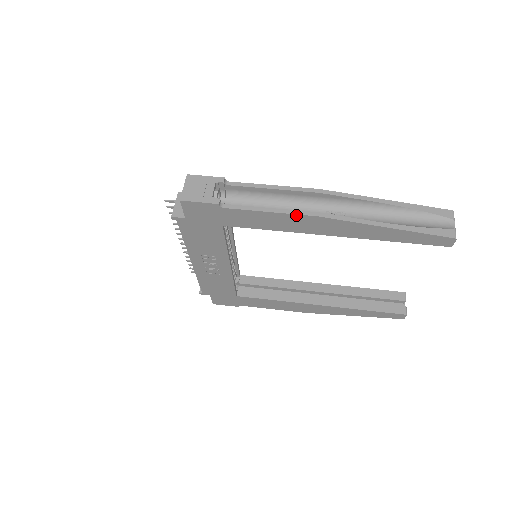
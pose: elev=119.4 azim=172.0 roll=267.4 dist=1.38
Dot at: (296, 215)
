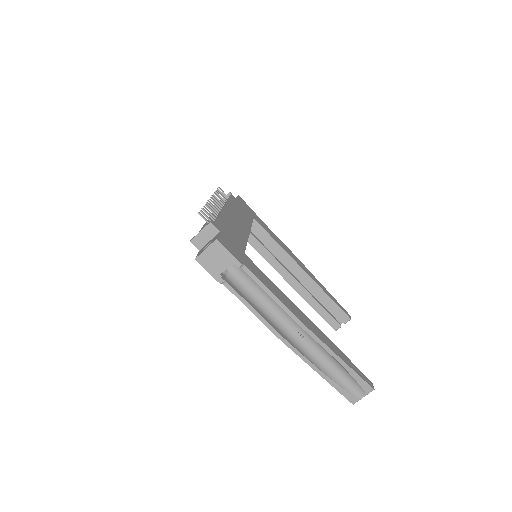
Dot at: (268, 327)
